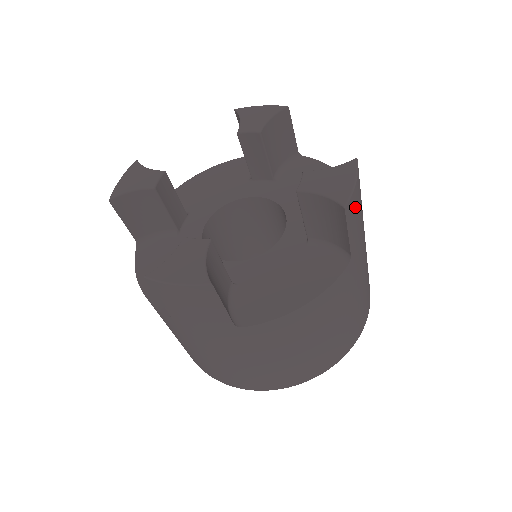
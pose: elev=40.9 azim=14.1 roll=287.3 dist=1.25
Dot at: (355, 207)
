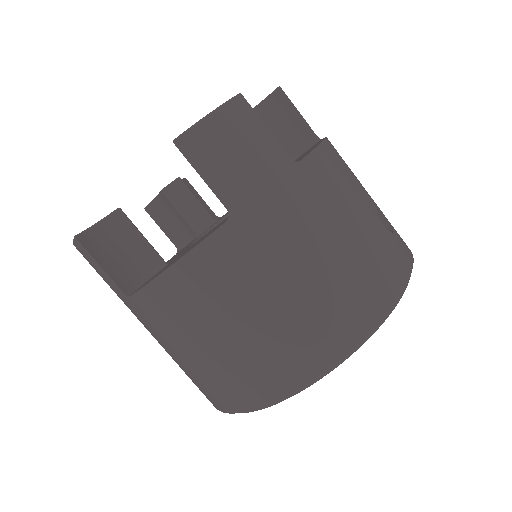
Dot at: (215, 146)
